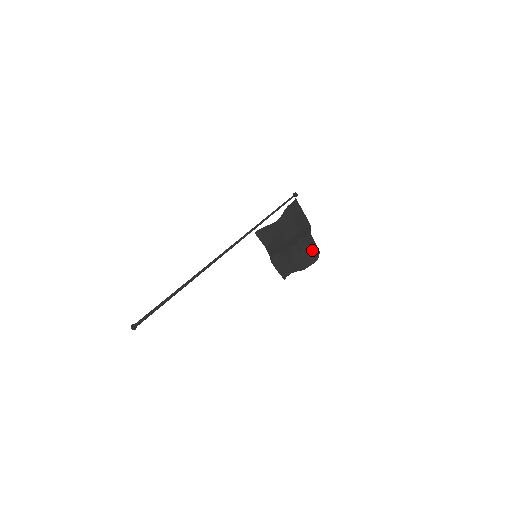
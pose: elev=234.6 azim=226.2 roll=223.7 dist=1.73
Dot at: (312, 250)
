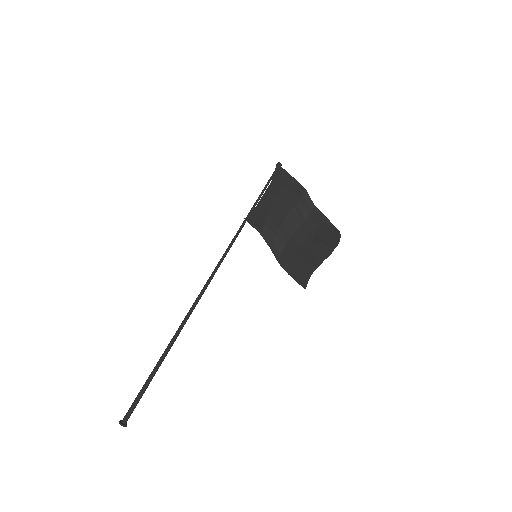
Dot at: (328, 232)
